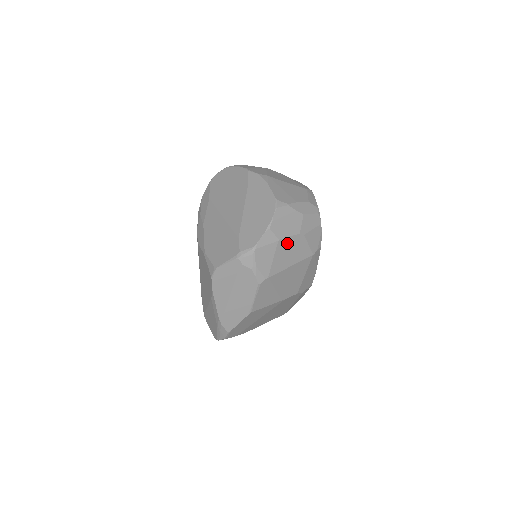
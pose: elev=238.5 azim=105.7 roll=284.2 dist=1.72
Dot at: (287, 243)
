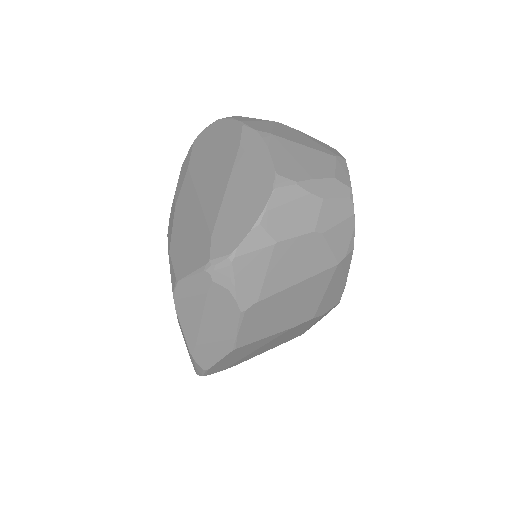
Dot at: (291, 247)
